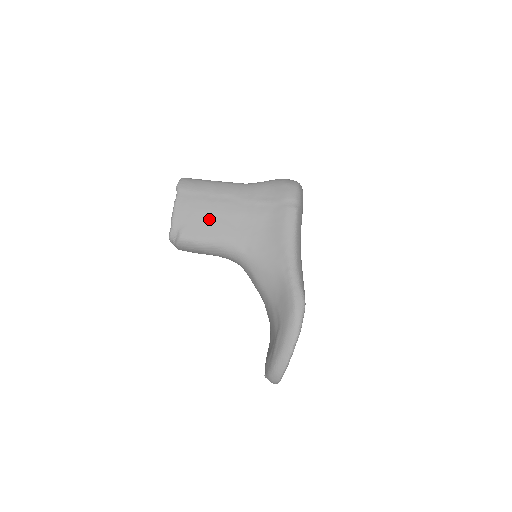
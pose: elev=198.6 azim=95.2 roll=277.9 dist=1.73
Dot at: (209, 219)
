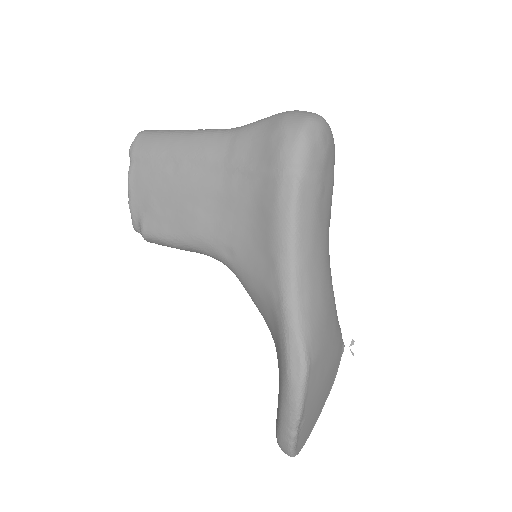
Dot at: (172, 204)
